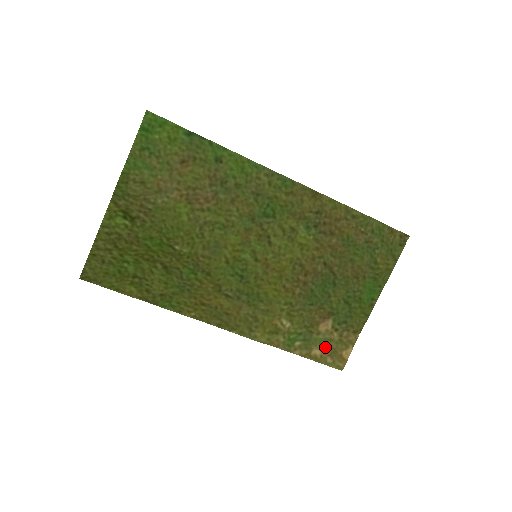
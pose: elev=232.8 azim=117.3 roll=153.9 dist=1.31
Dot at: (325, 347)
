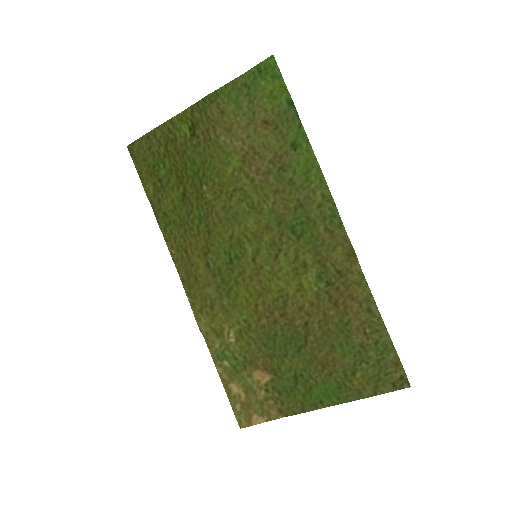
Dot at: (245, 393)
